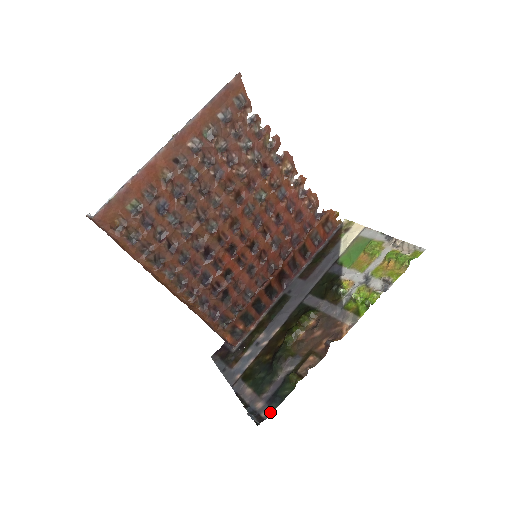
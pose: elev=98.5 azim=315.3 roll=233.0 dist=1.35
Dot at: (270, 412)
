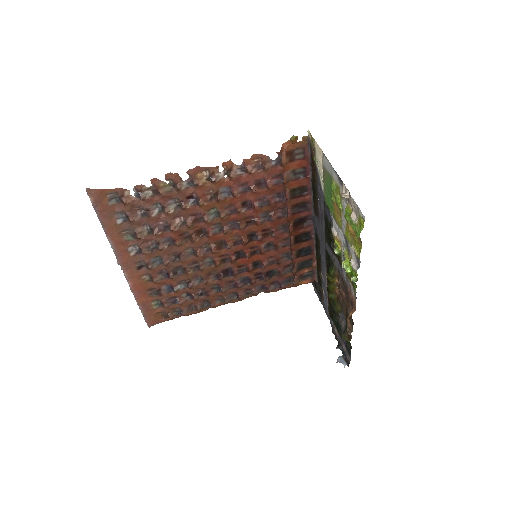
Dot at: (349, 358)
